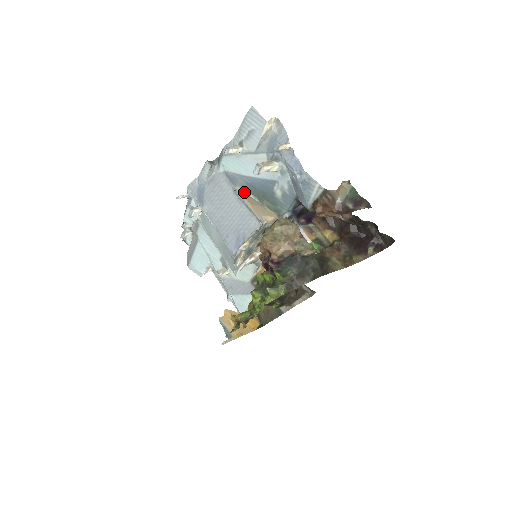
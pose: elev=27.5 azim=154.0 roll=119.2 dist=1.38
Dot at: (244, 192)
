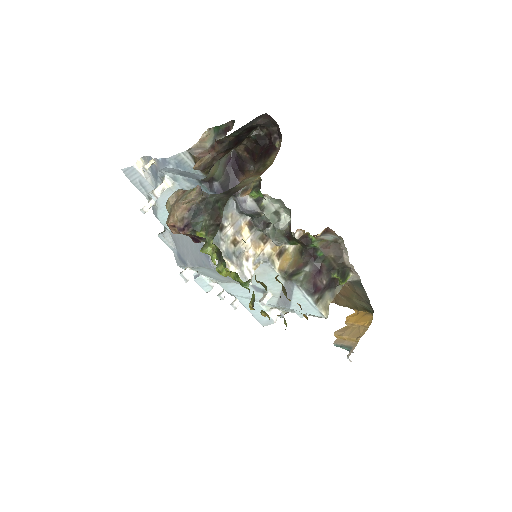
Dot at: occluded
